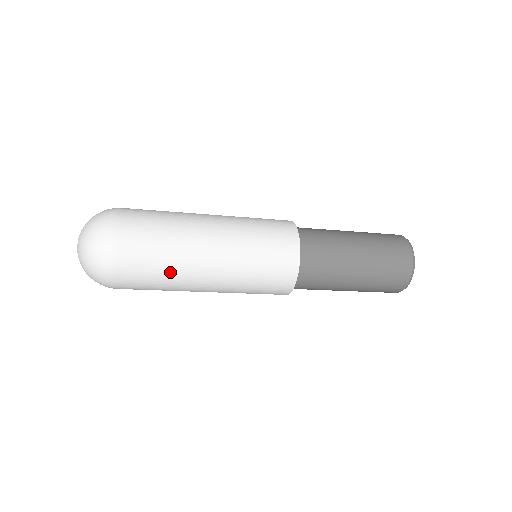
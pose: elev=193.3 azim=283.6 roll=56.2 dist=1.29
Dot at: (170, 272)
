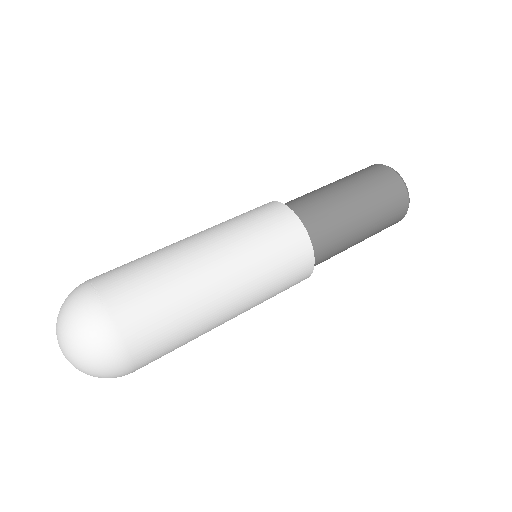
Dot at: (190, 334)
